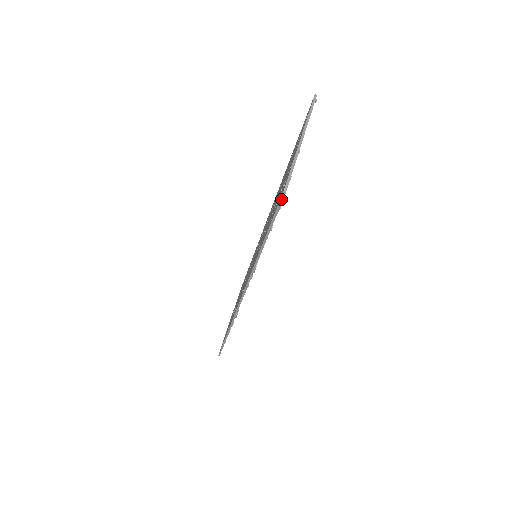
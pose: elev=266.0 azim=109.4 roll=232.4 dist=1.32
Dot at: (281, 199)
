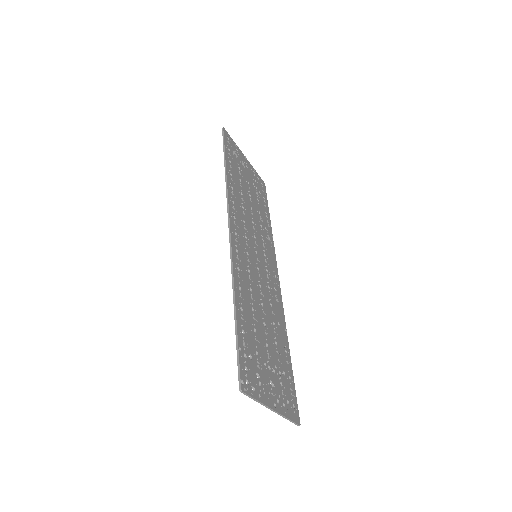
Dot at: (298, 416)
